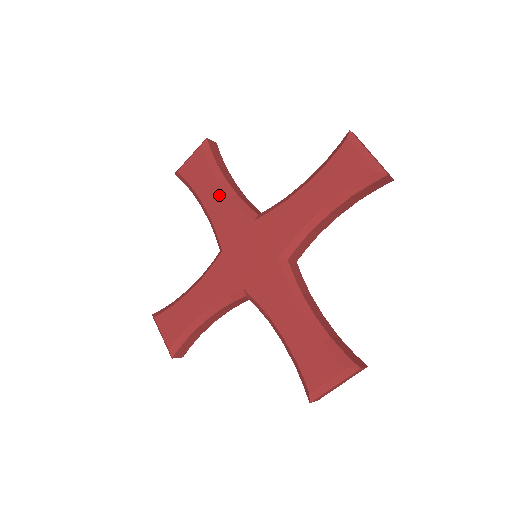
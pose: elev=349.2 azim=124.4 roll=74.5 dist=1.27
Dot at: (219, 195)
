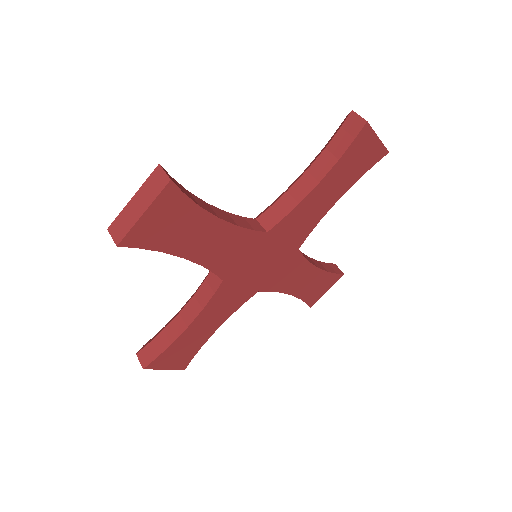
Dot at: occluded
